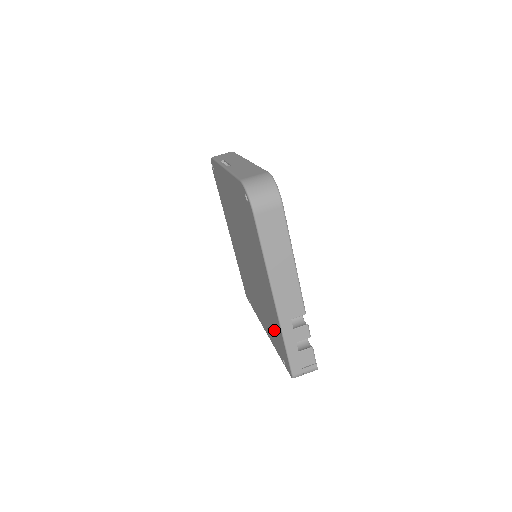
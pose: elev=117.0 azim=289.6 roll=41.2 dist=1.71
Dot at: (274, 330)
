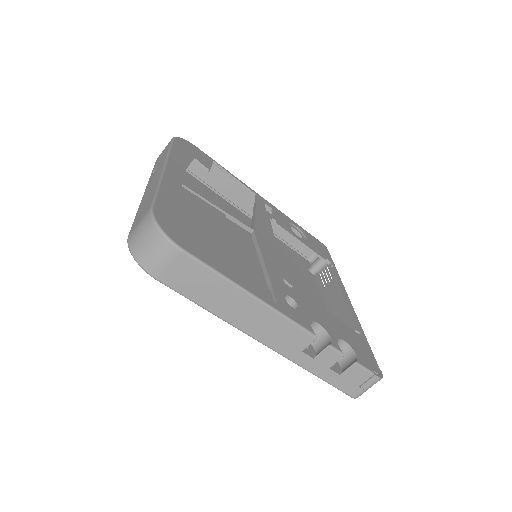
Dot at: occluded
